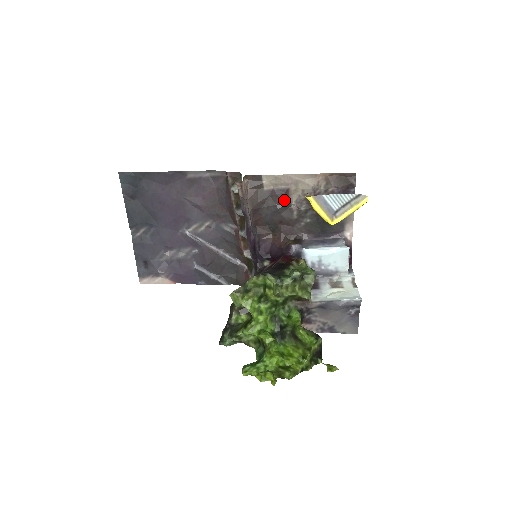
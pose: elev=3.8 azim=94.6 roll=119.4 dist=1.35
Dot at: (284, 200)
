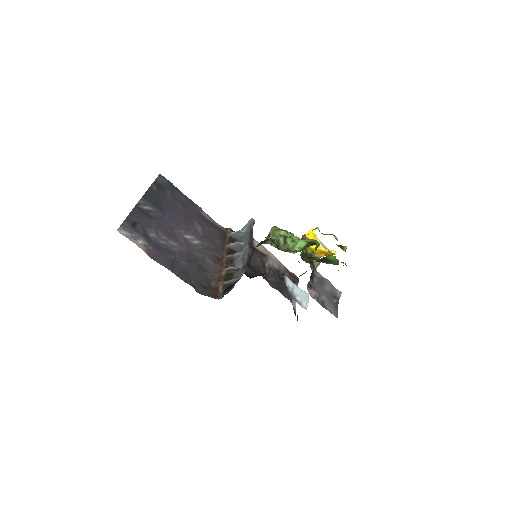
Dot at: (264, 257)
